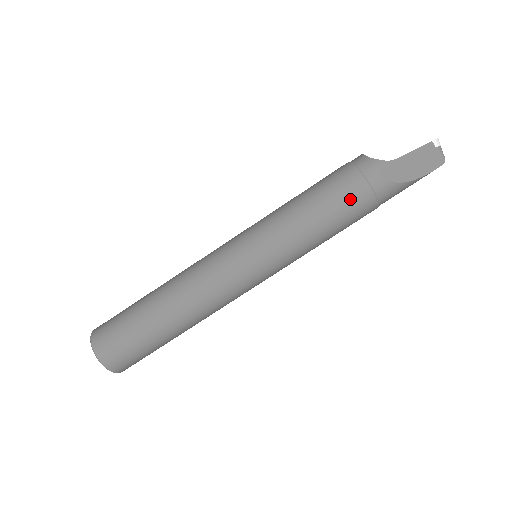
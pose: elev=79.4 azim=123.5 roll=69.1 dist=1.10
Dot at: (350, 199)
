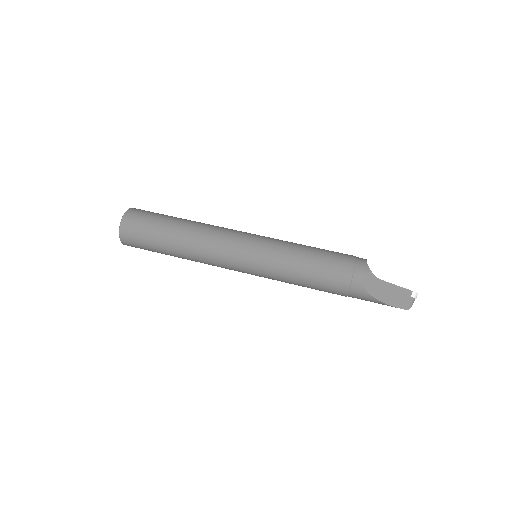
Dot at: (334, 275)
